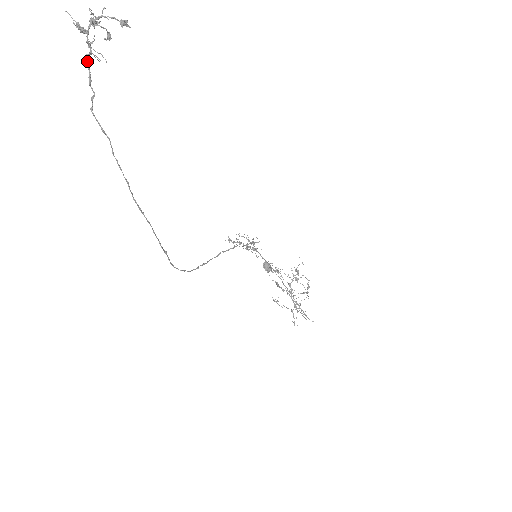
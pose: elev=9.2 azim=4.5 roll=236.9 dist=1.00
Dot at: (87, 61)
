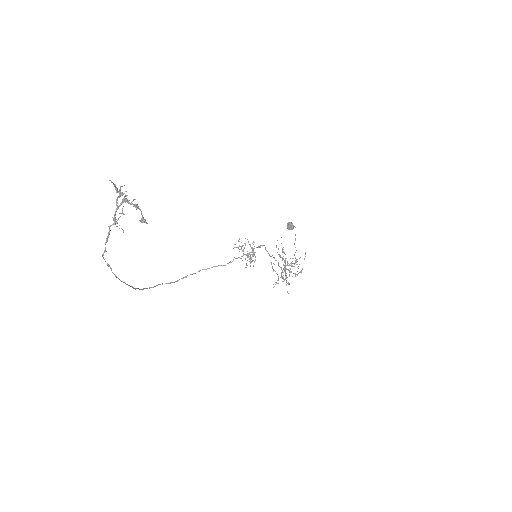
Dot at: (109, 229)
